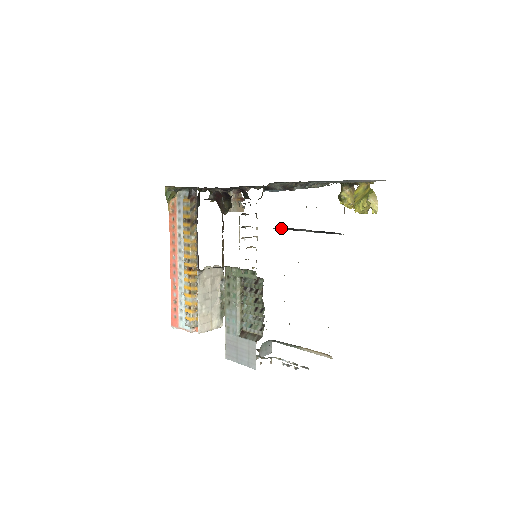
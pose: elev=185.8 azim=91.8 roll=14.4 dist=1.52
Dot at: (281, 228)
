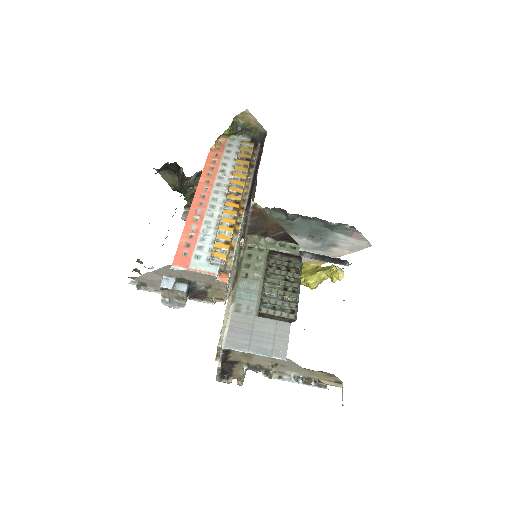
Dot at: occluded
